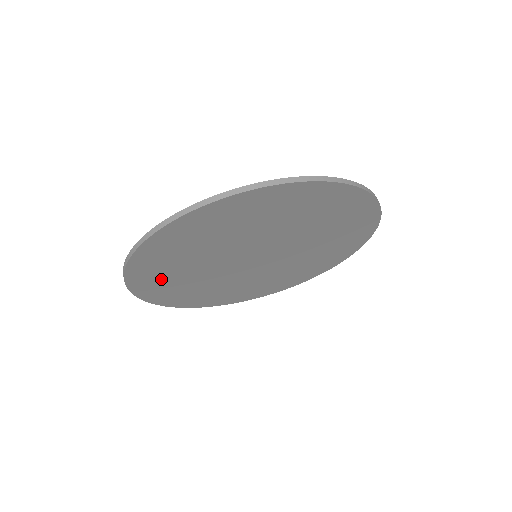
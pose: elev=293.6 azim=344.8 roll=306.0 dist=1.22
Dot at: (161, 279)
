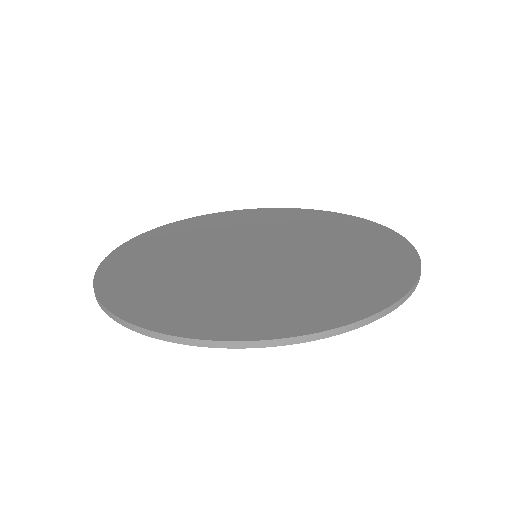
Dot at: occluded
